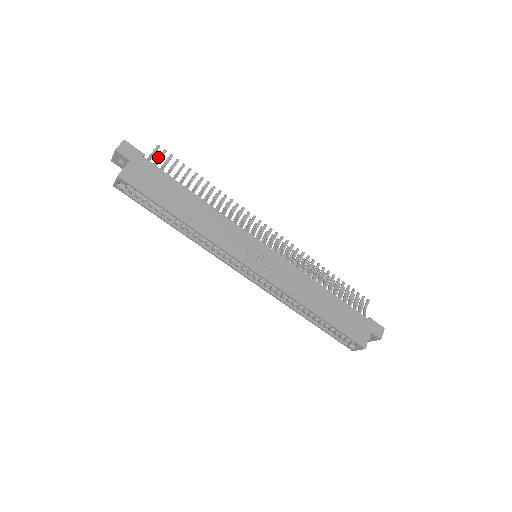
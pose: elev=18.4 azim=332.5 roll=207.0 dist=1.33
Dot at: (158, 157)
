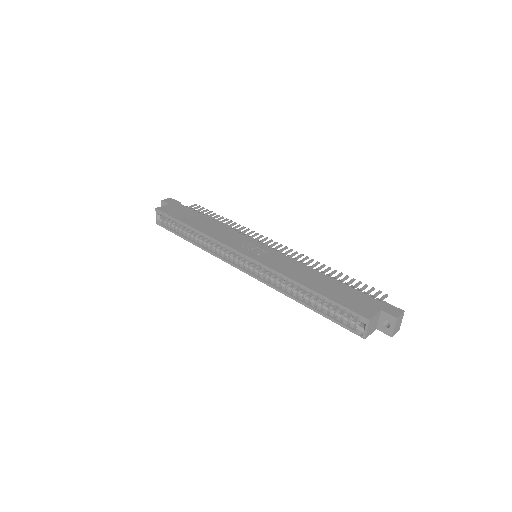
Dot at: (193, 208)
